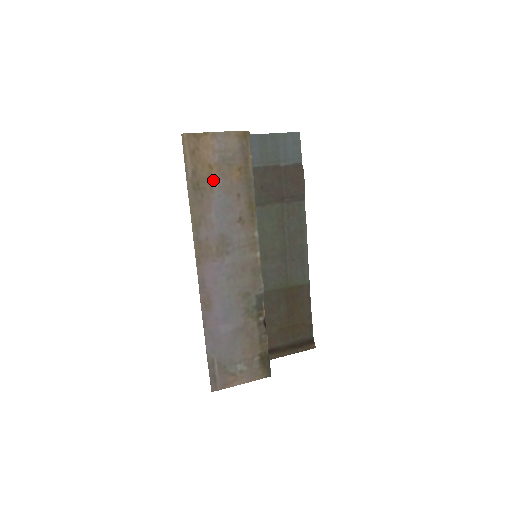
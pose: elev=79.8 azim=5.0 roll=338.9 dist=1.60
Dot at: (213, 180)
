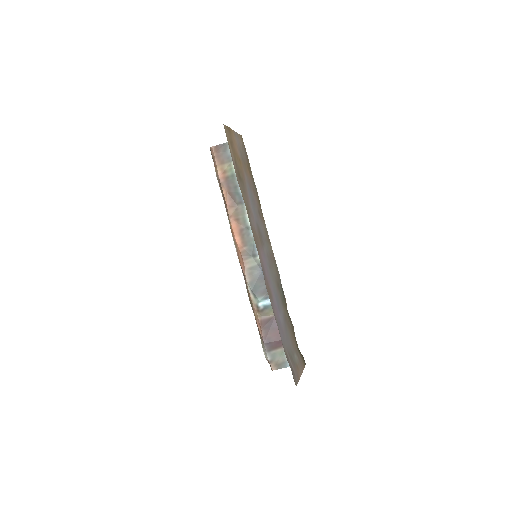
Dot at: (243, 173)
